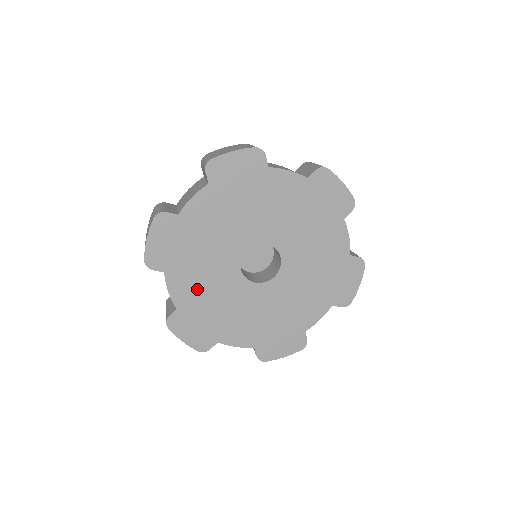
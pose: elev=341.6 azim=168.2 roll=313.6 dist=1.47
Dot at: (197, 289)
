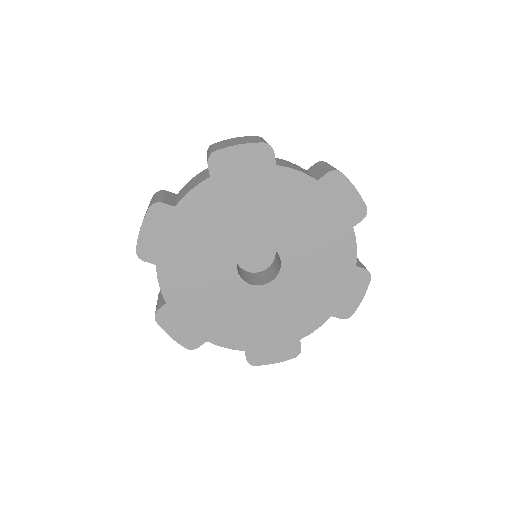
Dot at: (240, 327)
